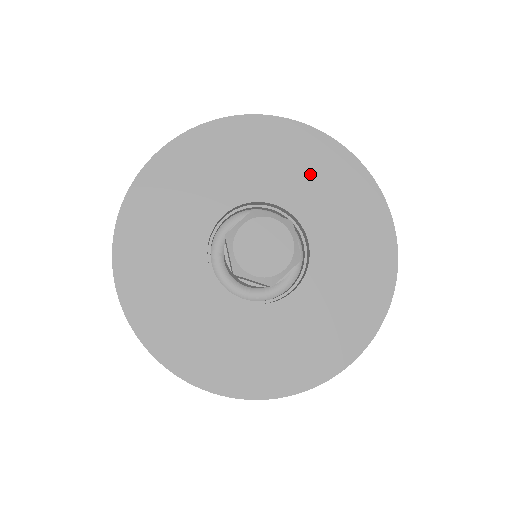
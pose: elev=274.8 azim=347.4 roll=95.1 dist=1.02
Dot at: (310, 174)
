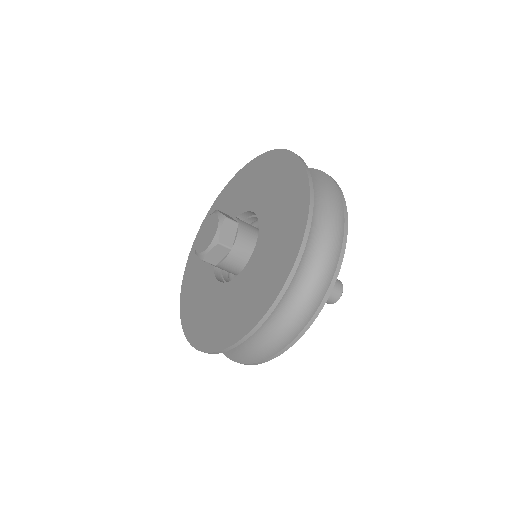
Dot at: (277, 188)
